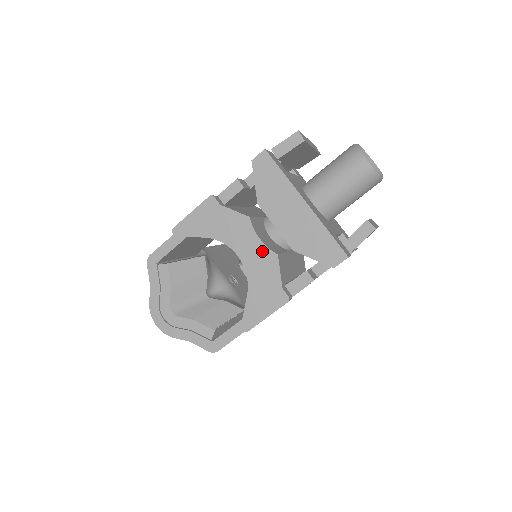
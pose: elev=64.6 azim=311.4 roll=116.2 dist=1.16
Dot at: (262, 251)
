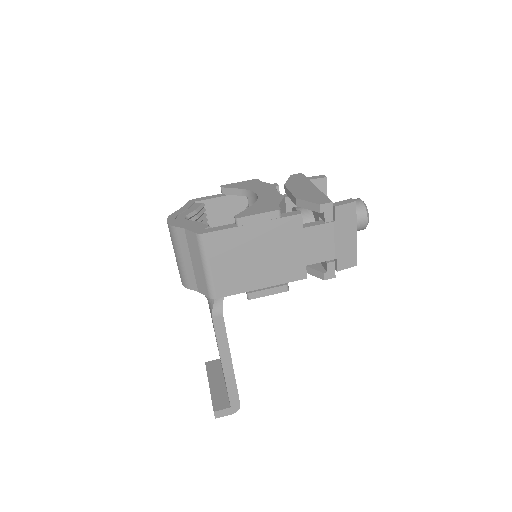
Dot at: (275, 194)
